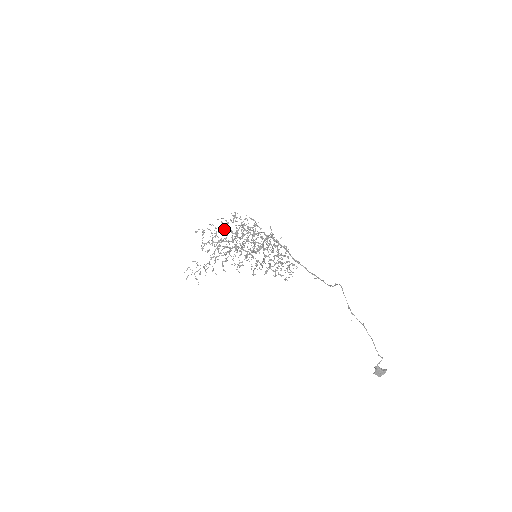
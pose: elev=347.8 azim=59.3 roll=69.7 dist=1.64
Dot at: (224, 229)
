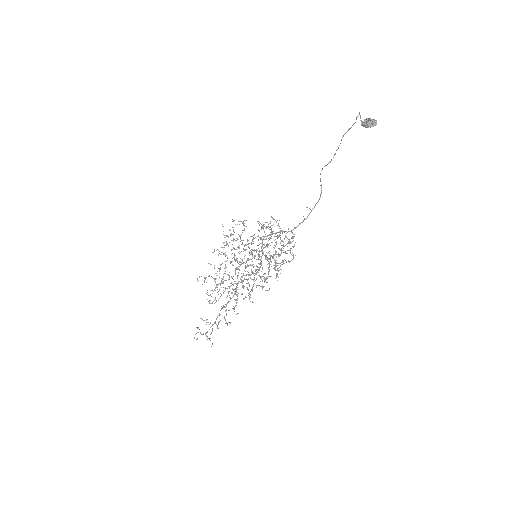
Dot at: occluded
